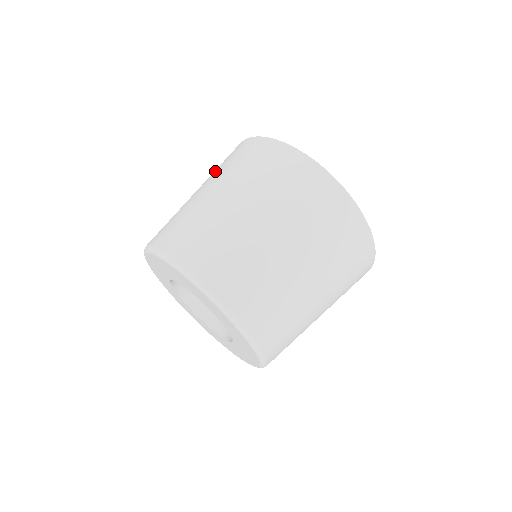
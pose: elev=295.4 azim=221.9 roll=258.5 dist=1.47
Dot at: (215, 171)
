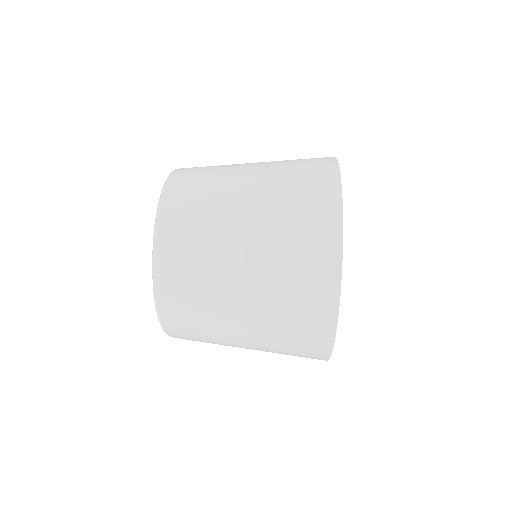
Dot at: occluded
